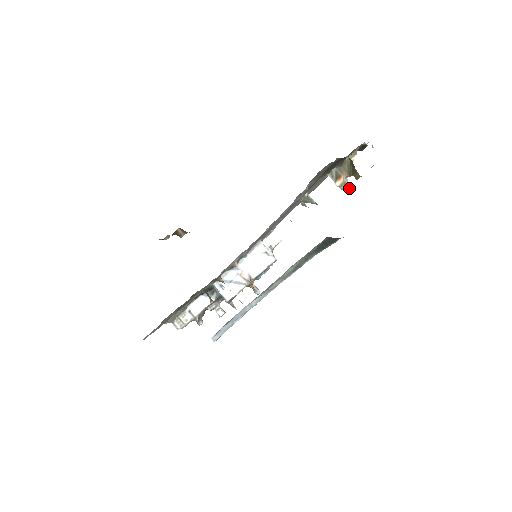
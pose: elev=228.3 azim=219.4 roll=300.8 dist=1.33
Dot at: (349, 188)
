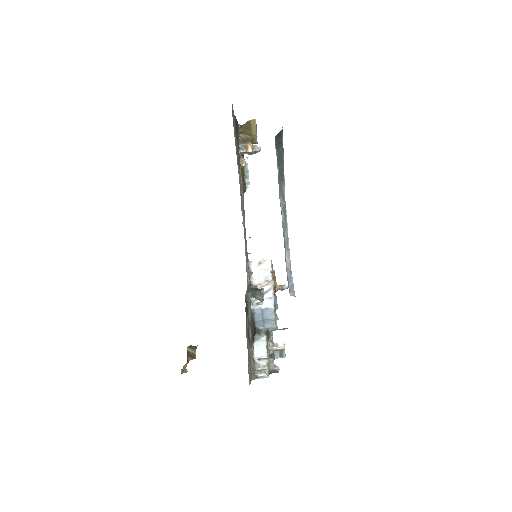
Dot at: (258, 147)
